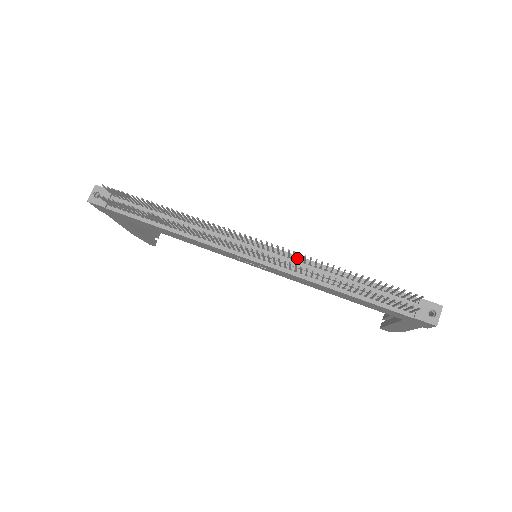
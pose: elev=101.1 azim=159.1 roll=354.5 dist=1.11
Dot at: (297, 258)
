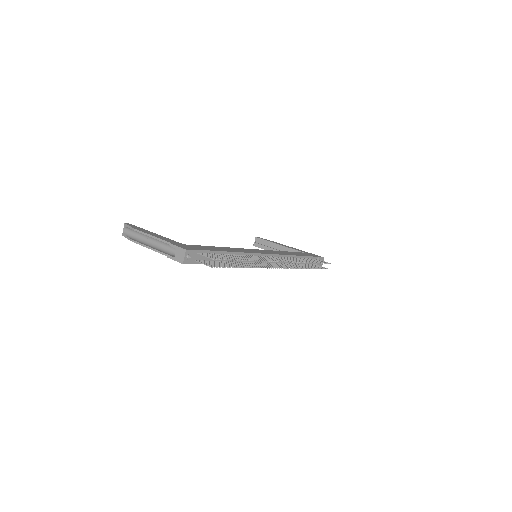
Dot at: (282, 256)
